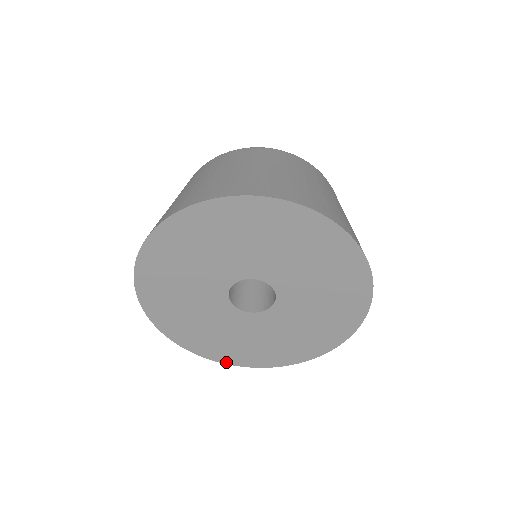
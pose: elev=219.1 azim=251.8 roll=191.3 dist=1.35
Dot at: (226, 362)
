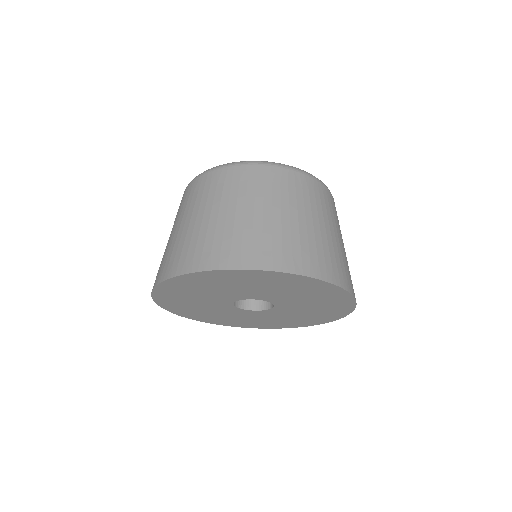
Dot at: occluded
